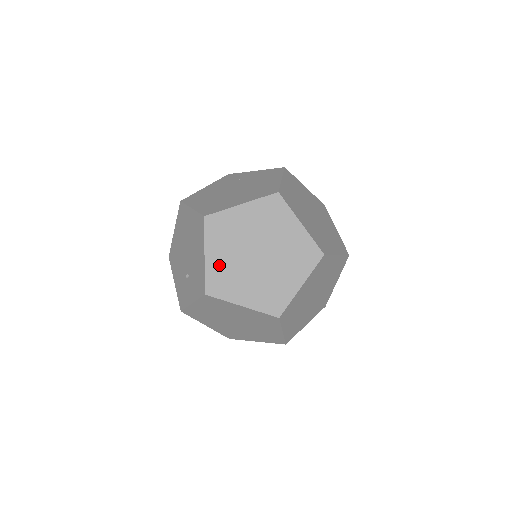
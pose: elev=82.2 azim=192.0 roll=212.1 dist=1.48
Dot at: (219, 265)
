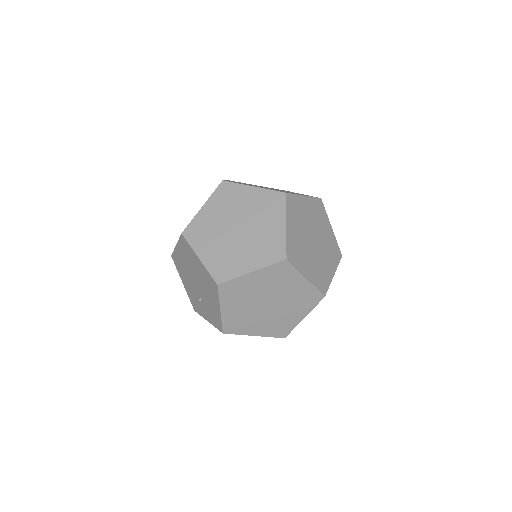
Dot at: (234, 315)
